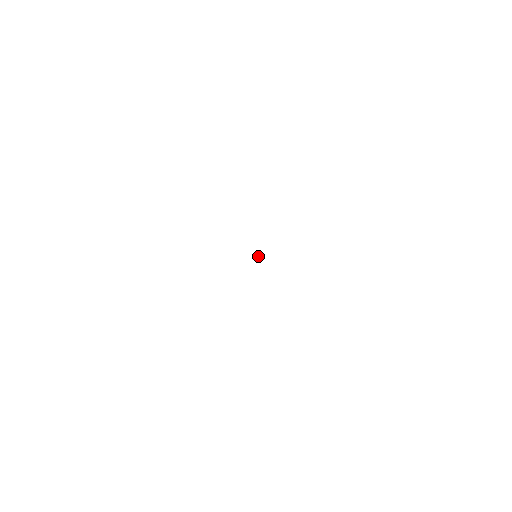
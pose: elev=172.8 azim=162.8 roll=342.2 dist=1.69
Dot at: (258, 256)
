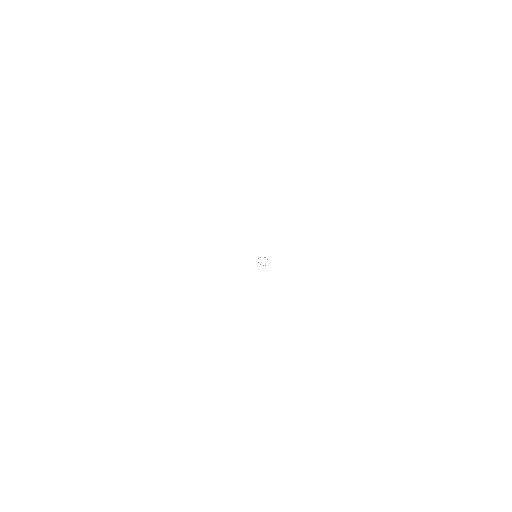
Dot at: (258, 258)
